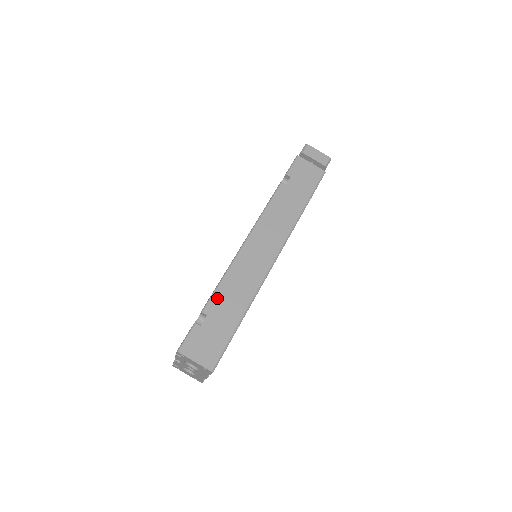
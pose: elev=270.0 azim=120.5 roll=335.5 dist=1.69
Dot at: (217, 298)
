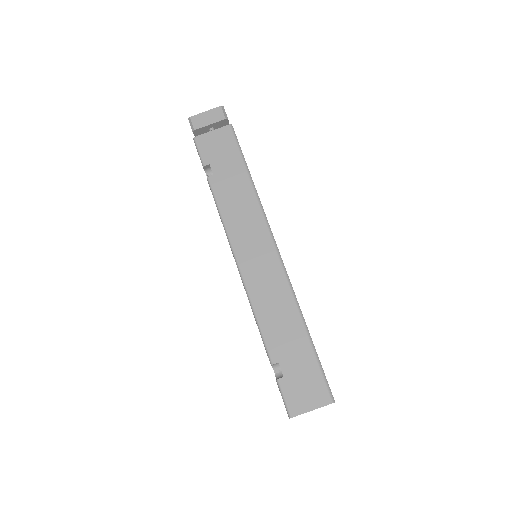
Dot at: (270, 339)
